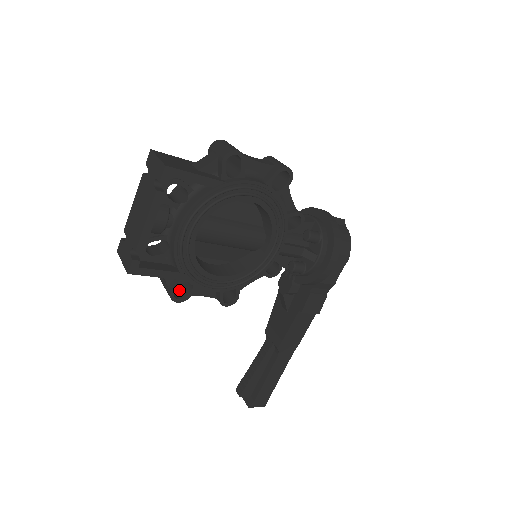
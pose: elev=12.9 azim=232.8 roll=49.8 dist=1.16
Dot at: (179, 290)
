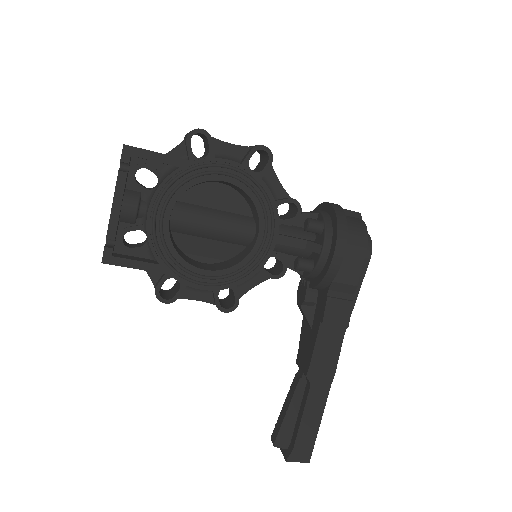
Dot at: (171, 294)
